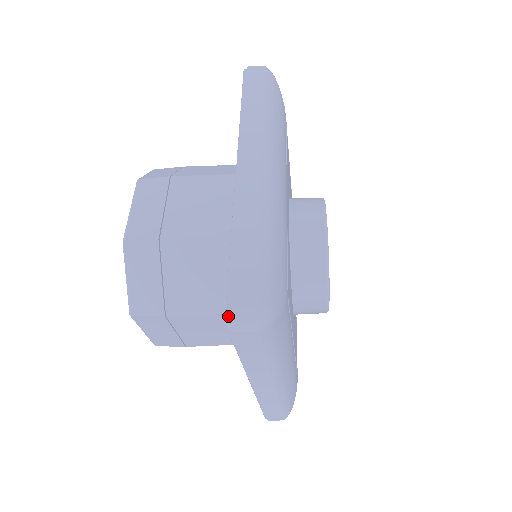
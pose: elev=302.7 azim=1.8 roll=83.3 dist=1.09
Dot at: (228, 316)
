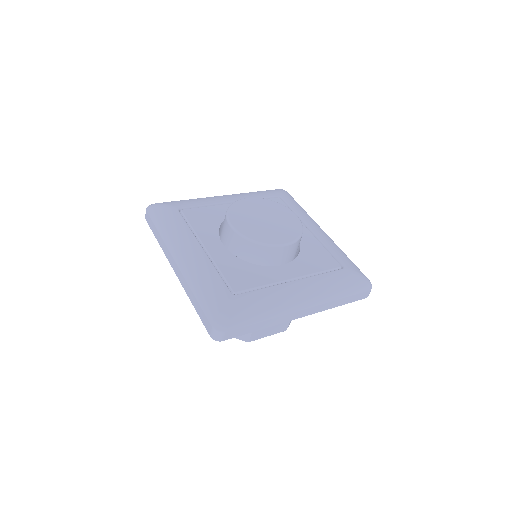
Dot at: occluded
